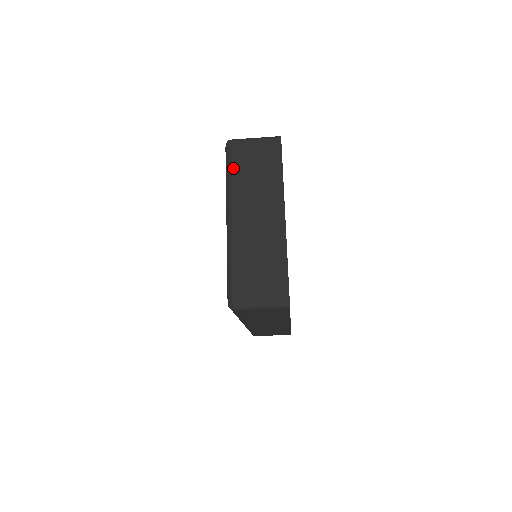
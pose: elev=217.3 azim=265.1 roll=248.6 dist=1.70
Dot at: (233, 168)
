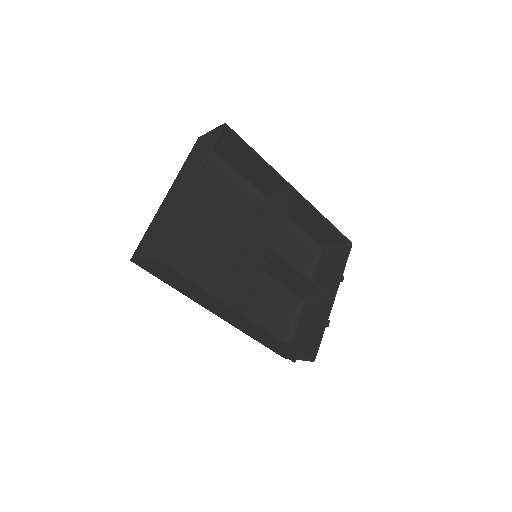
Dot at: (188, 157)
